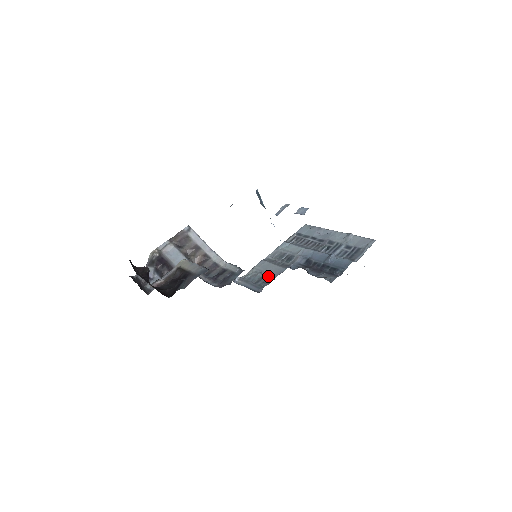
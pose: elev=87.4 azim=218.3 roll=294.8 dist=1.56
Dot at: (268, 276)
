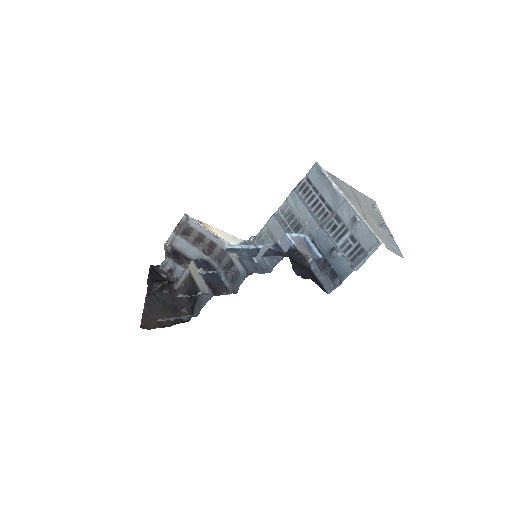
Dot at: occluded
